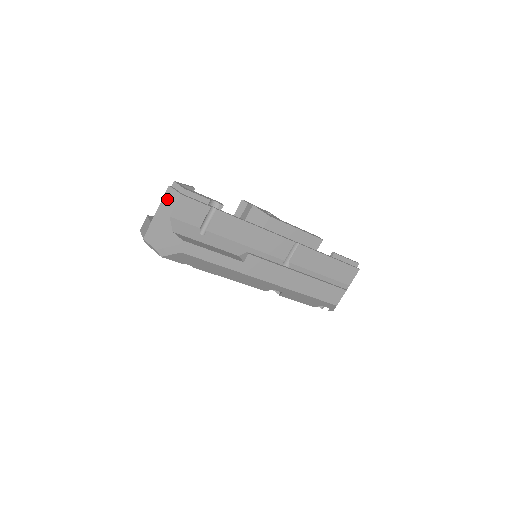
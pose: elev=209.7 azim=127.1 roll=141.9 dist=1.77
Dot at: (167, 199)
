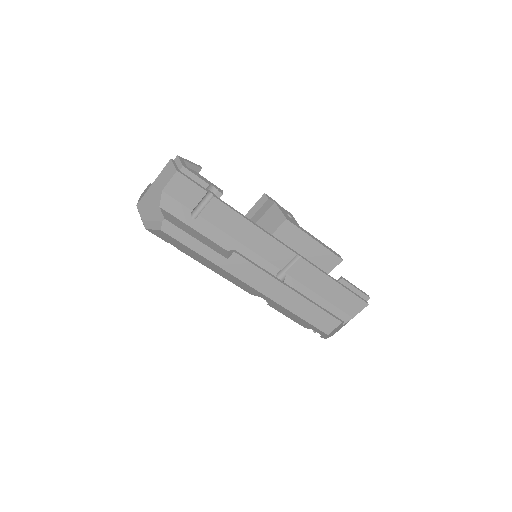
Dot at: (165, 172)
